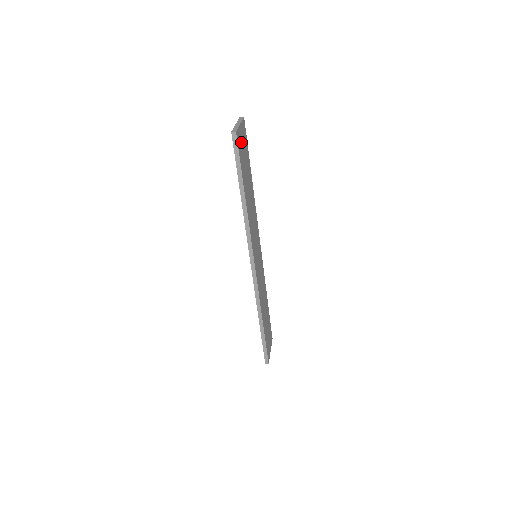
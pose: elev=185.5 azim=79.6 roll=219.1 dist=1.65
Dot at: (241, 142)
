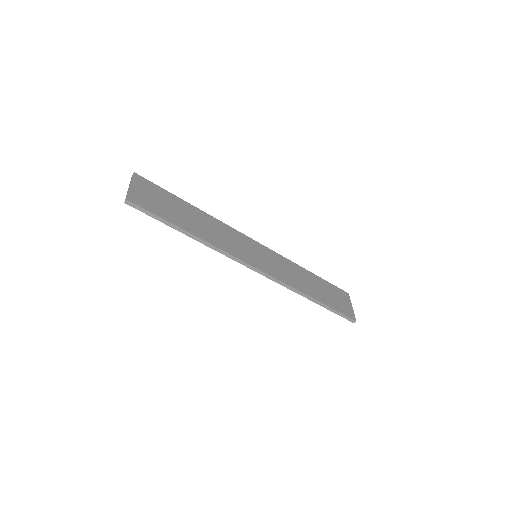
Dot at: (145, 197)
